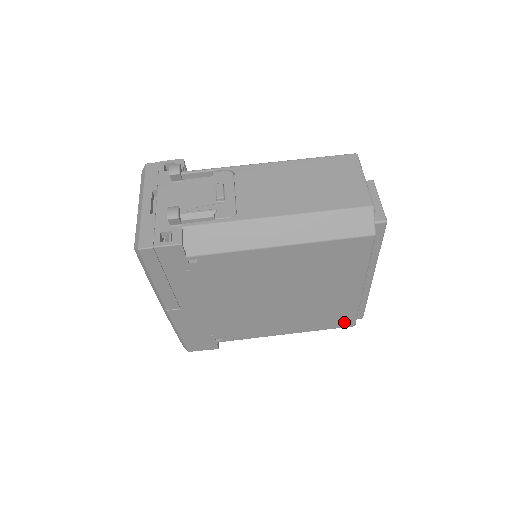
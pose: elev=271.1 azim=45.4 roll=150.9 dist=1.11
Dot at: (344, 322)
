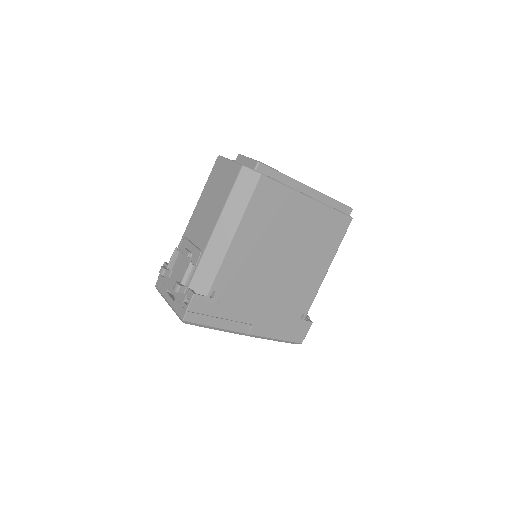
Dot at: (342, 224)
